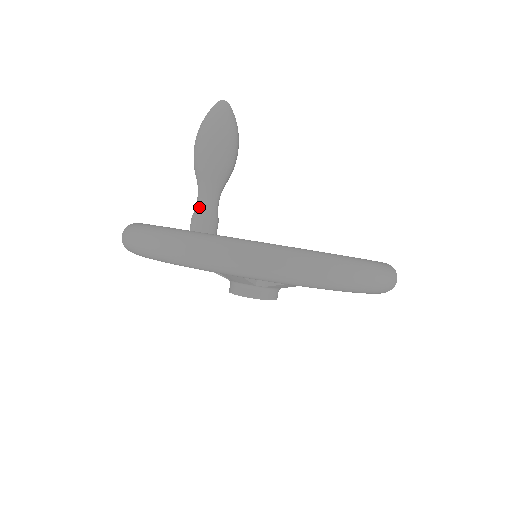
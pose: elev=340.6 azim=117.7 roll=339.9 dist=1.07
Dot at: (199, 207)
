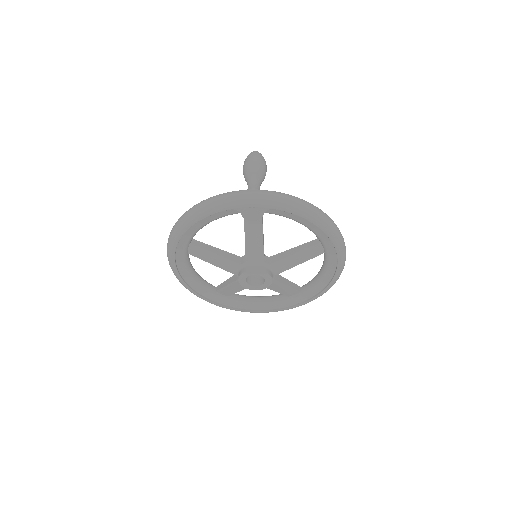
Dot at: (252, 185)
